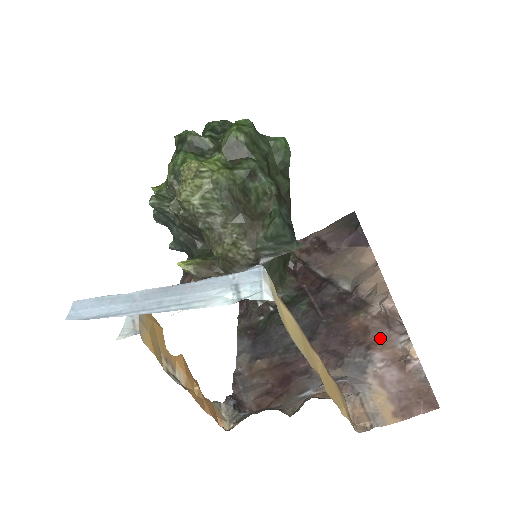
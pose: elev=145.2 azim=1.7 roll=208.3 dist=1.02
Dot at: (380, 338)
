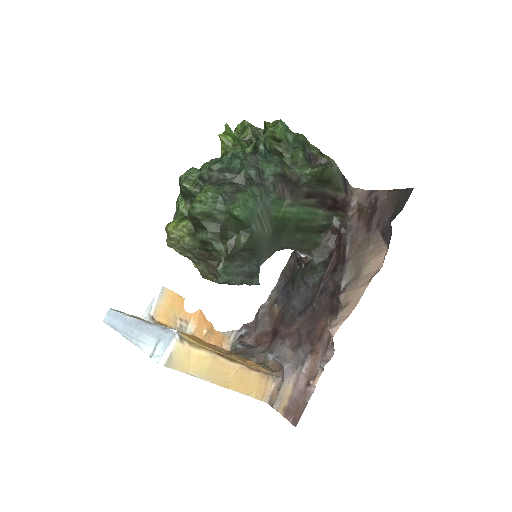
Dot at: (320, 351)
